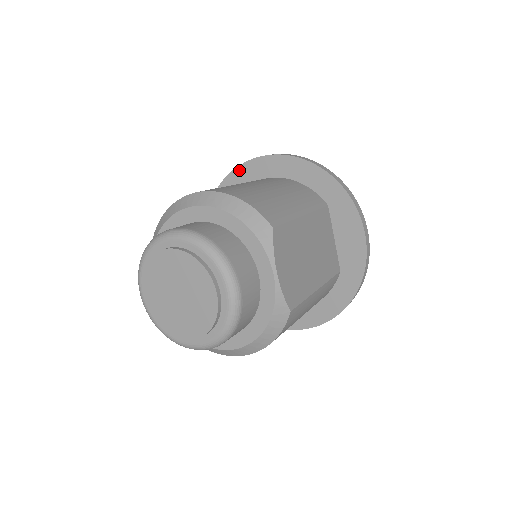
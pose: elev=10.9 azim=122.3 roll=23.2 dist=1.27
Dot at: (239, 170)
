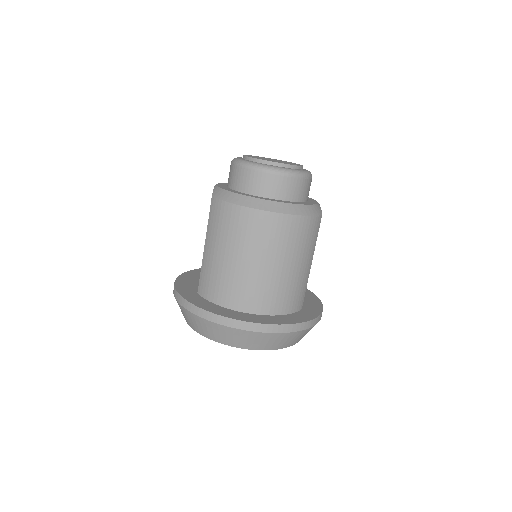
Dot at: occluded
